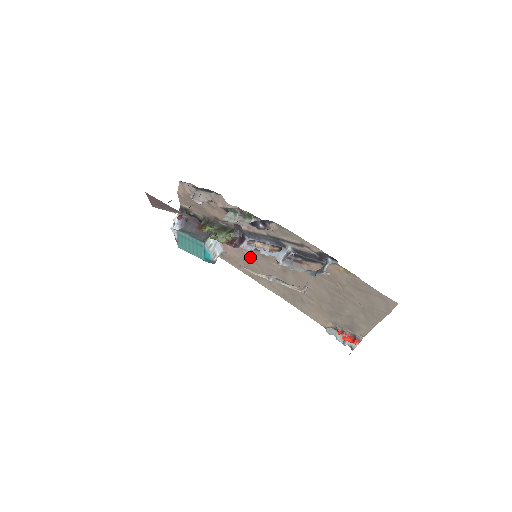
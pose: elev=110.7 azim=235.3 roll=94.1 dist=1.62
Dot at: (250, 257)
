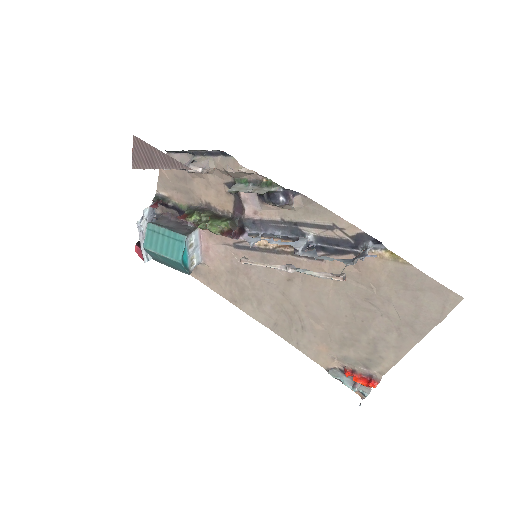
Dot at: (241, 265)
